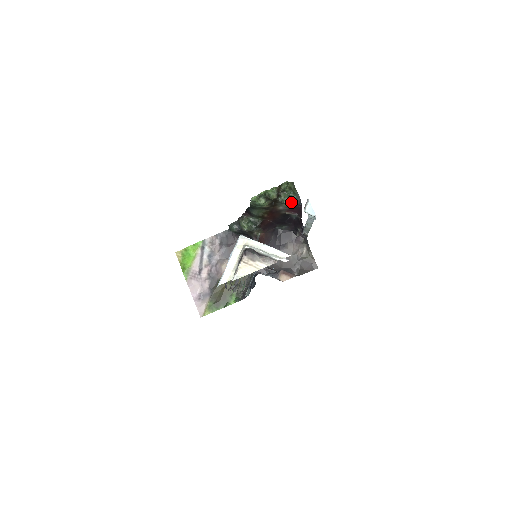
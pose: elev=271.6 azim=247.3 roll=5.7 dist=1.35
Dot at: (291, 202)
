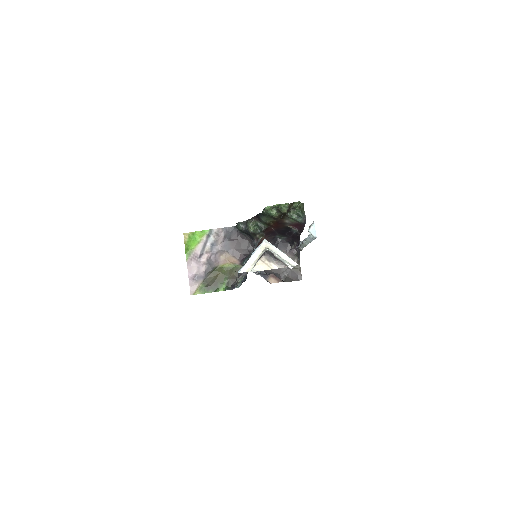
Dot at: (297, 219)
